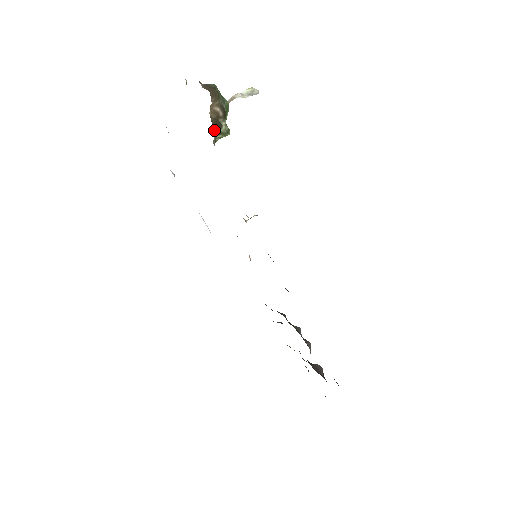
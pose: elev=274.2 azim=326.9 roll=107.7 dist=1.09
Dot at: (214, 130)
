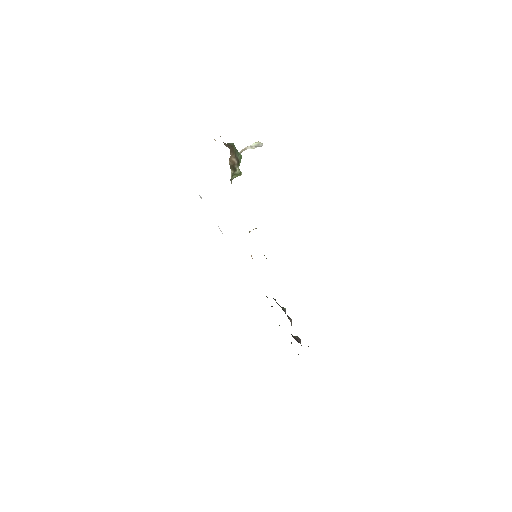
Dot at: (231, 173)
